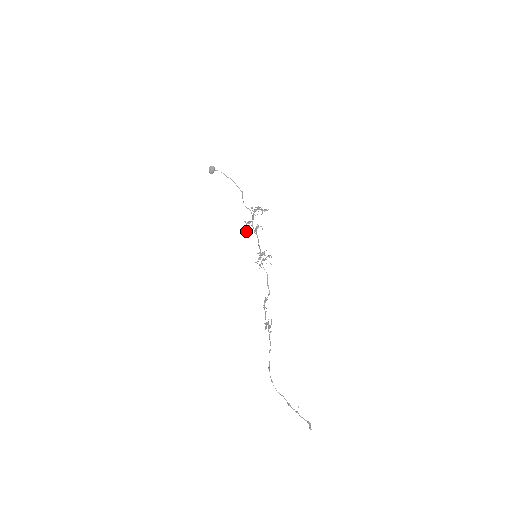
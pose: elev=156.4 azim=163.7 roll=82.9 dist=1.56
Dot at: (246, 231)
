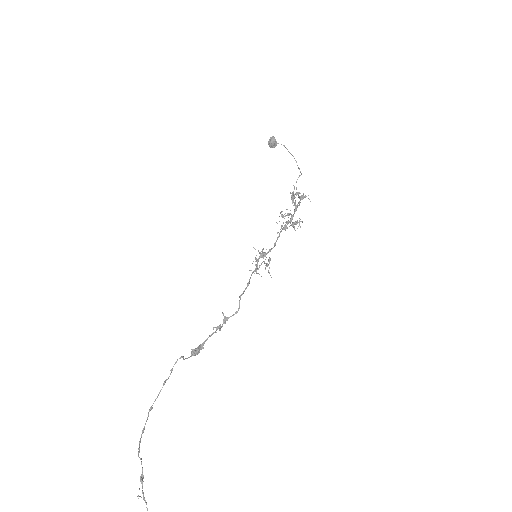
Dot at: (283, 227)
